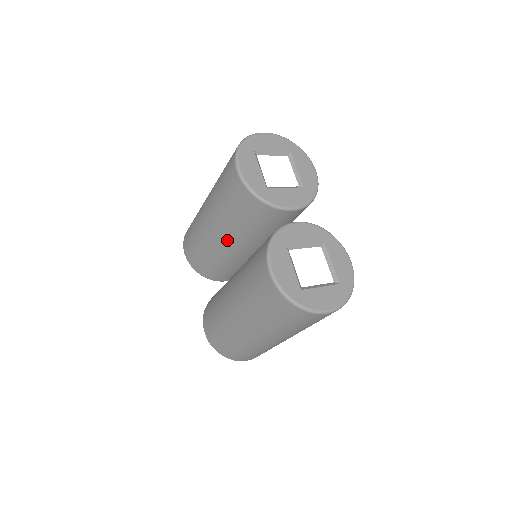
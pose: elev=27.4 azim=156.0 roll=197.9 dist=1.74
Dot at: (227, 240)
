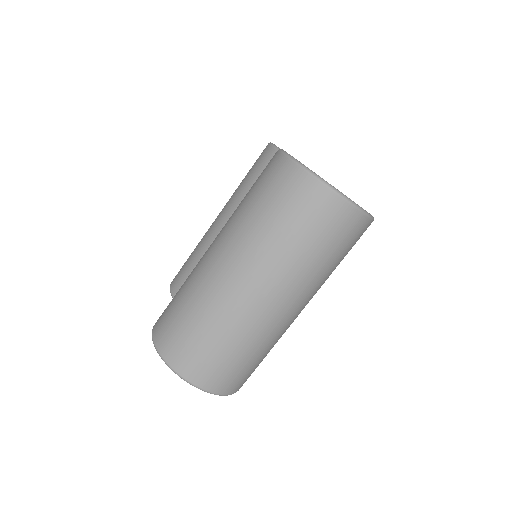
Dot at: occluded
